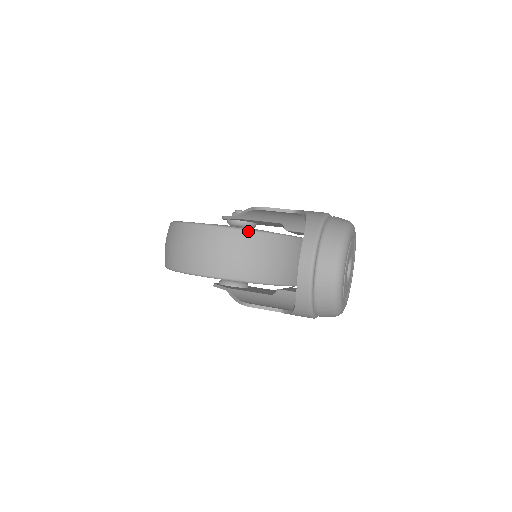
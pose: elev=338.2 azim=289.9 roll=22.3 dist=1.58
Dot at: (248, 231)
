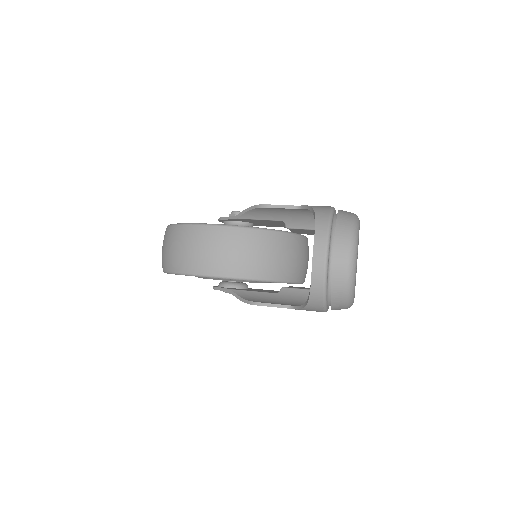
Dot at: (253, 229)
